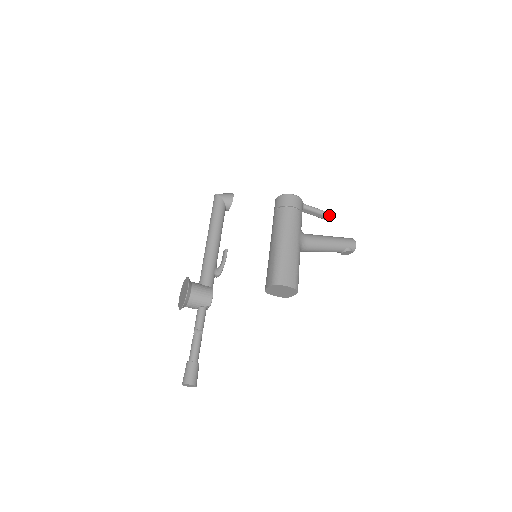
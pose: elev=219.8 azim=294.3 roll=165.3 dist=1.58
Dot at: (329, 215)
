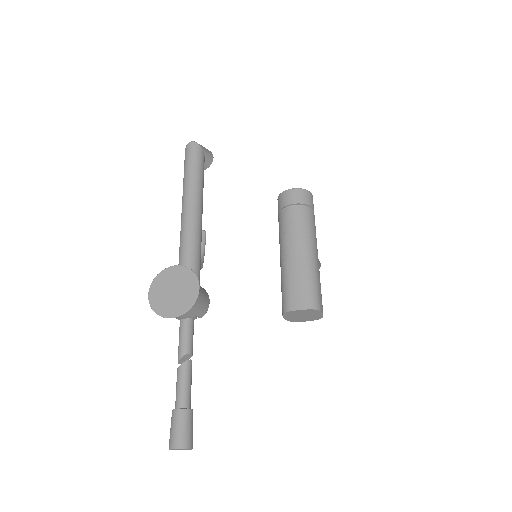
Dot at: occluded
